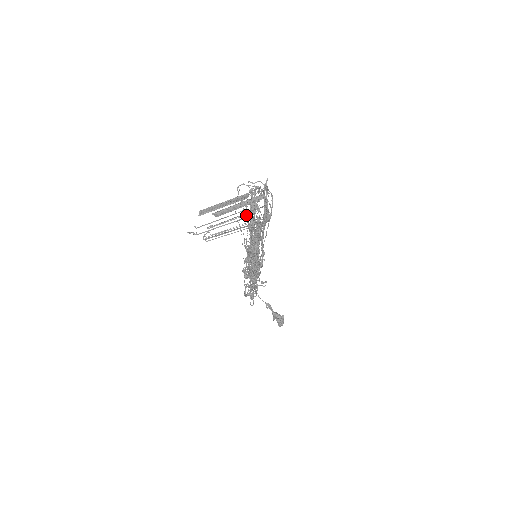
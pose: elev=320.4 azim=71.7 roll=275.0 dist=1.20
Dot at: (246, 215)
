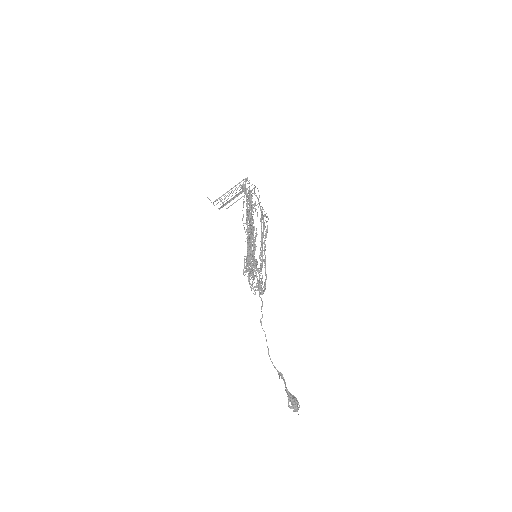
Dot at: occluded
